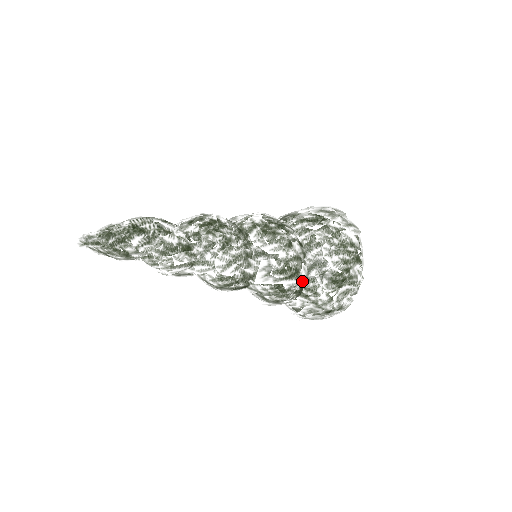
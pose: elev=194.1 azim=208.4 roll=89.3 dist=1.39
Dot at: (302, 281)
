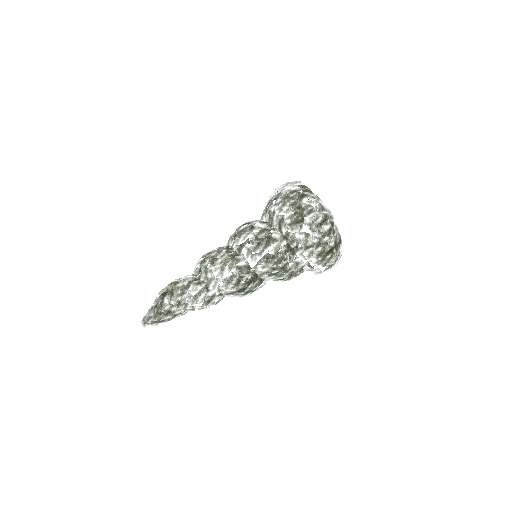
Dot at: (281, 241)
